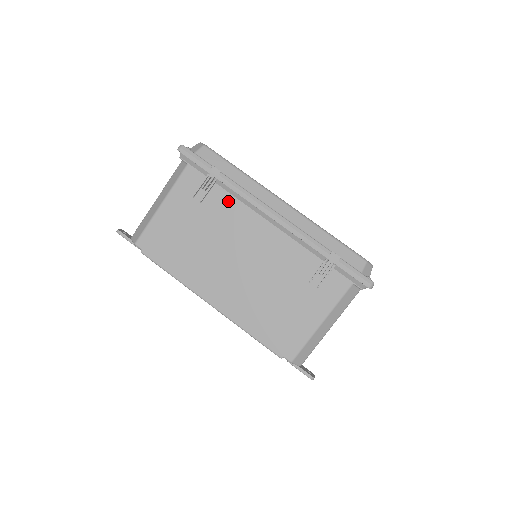
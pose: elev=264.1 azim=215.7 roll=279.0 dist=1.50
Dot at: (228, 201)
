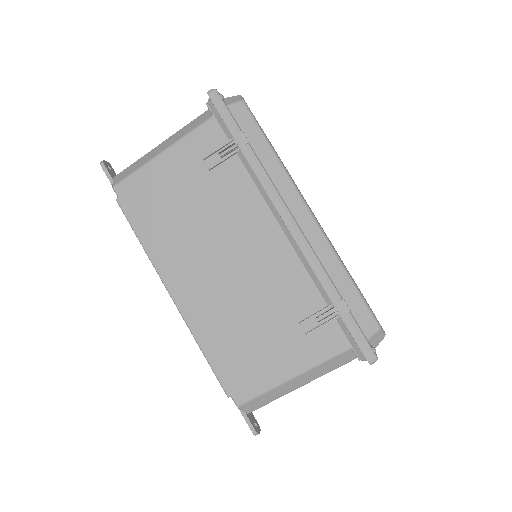
Dot at: (243, 182)
